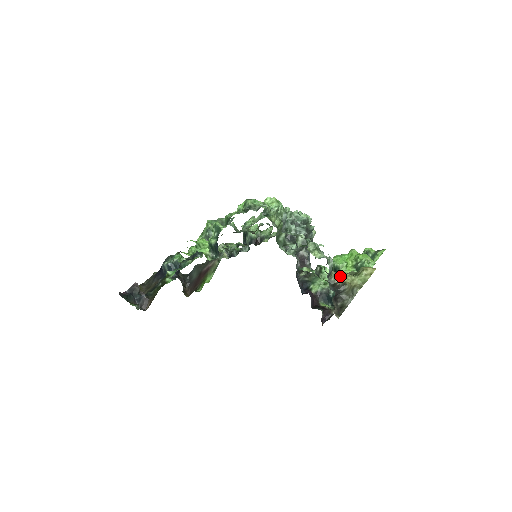
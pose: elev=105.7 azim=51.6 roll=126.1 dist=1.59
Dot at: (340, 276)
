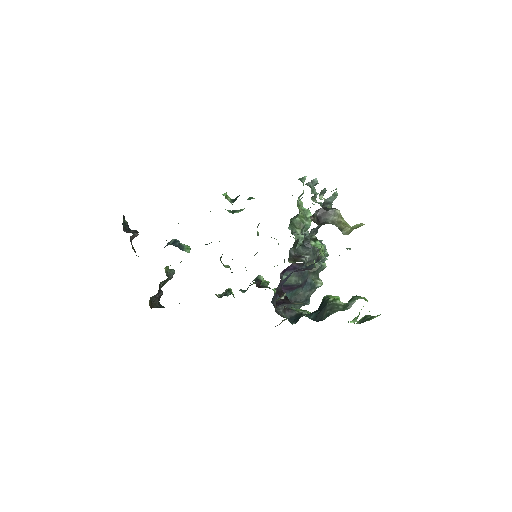
Dot at: occluded
